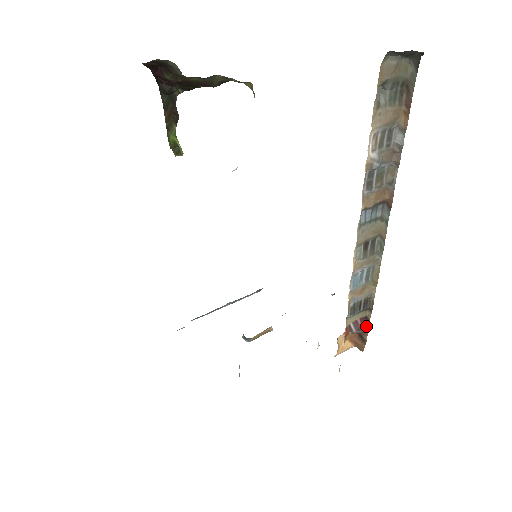
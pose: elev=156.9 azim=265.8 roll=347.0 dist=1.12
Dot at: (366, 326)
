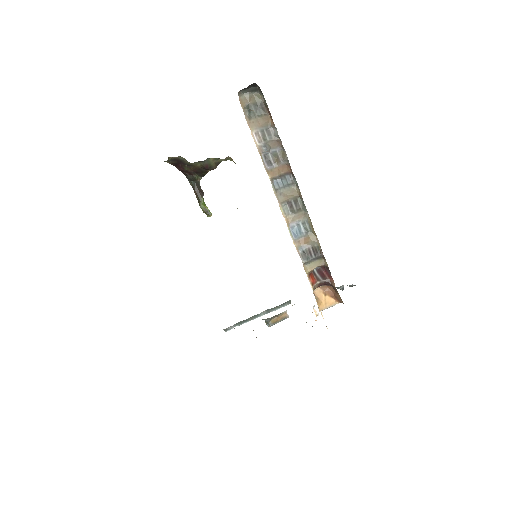
Dot at: (329, 274)
